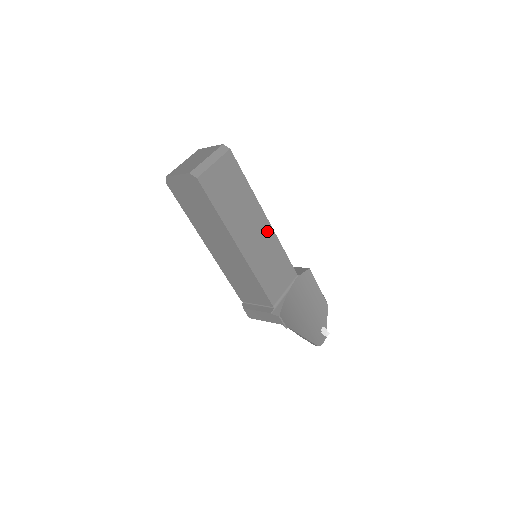
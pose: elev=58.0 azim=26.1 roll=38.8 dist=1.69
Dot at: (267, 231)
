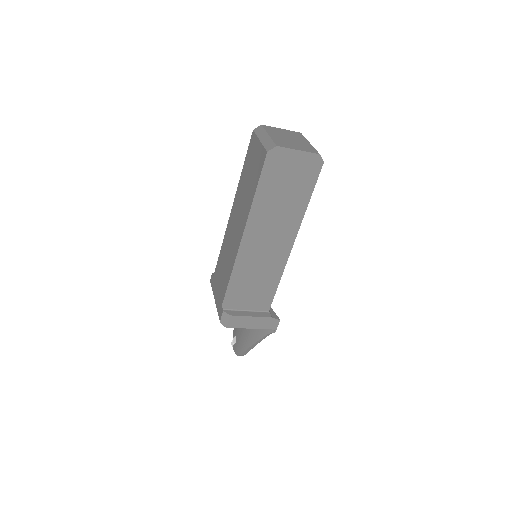
Dot at: occluded
